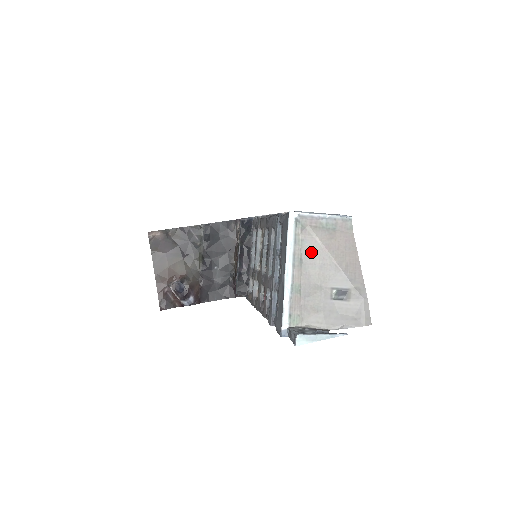
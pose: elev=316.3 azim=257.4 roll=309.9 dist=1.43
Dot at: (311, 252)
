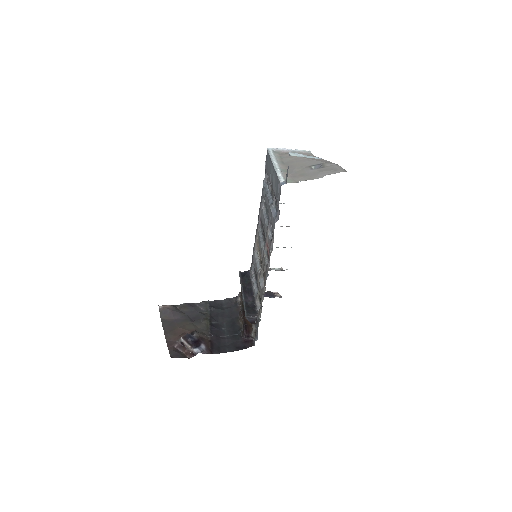
Dot at: (288, 159)
